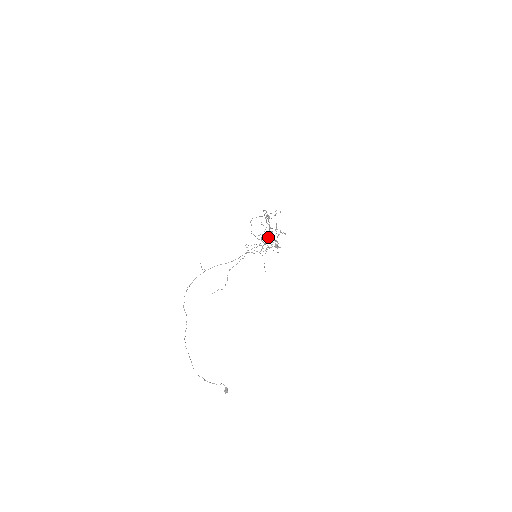
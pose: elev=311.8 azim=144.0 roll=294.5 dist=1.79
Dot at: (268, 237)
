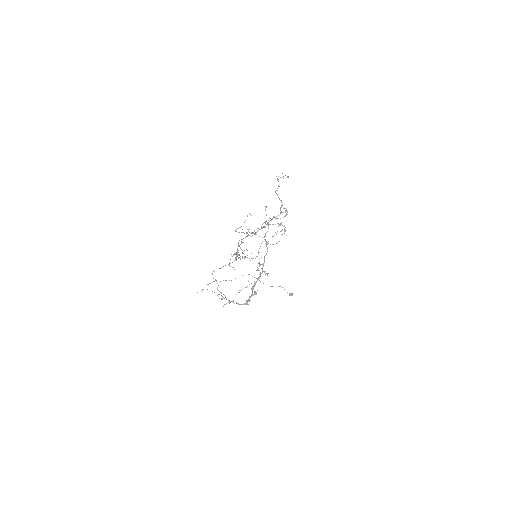
Dot at: occluded
